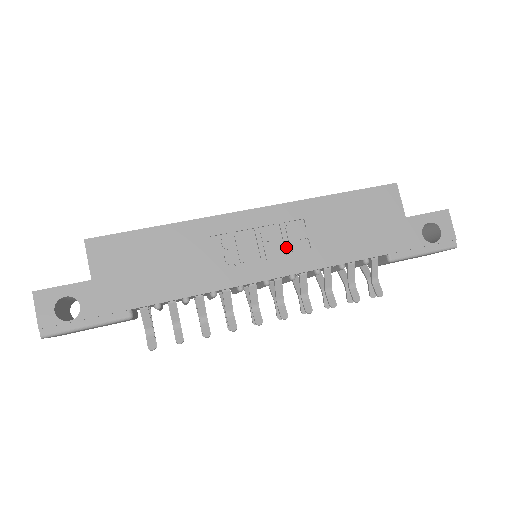
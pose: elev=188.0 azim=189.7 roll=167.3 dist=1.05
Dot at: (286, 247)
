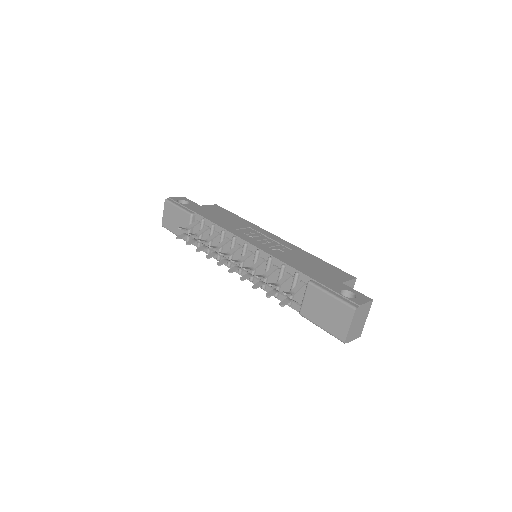
Dot at: (271, 246)
